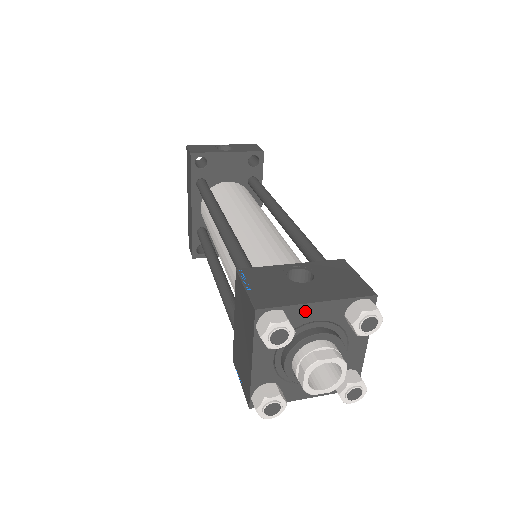
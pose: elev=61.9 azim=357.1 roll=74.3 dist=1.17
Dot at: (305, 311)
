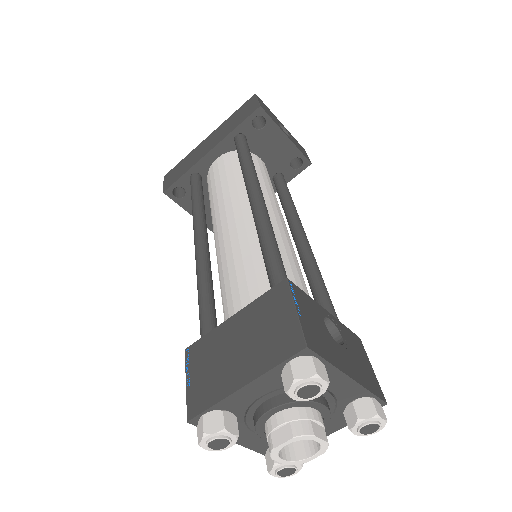
Dot at: (334, 377)
